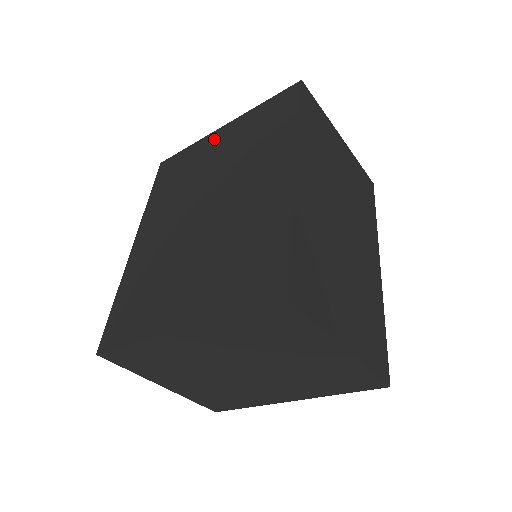
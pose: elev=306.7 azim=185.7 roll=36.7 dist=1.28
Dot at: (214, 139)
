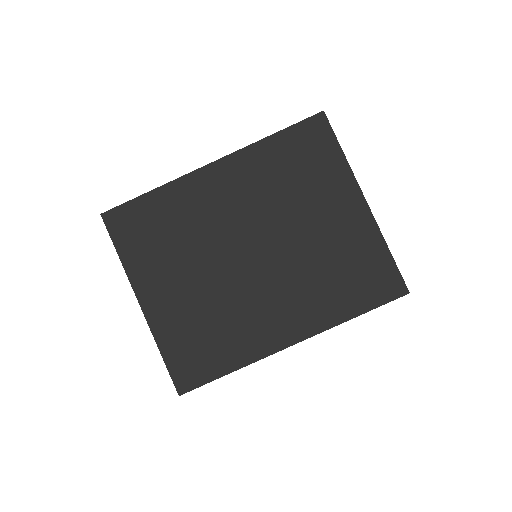
Dot at: (347, 198)
